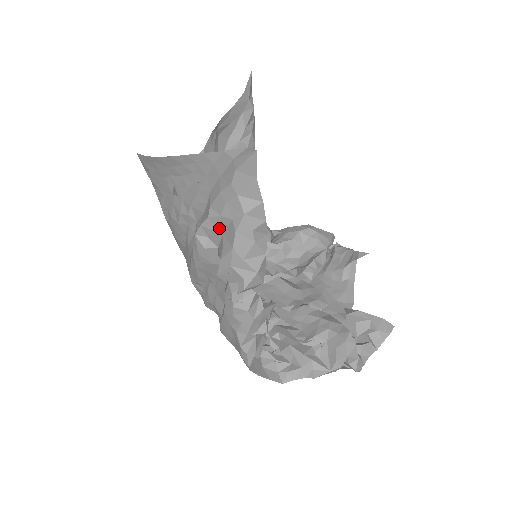
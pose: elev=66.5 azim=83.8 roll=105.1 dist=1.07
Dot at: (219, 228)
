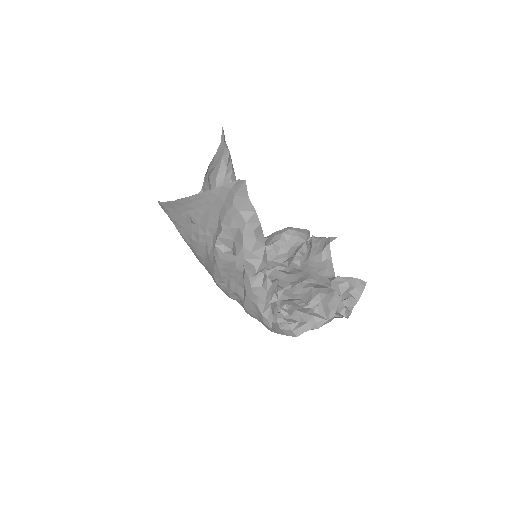
Dot at: (230, 236)
